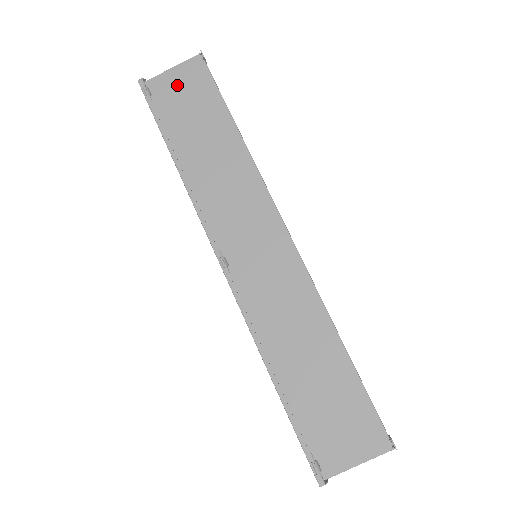
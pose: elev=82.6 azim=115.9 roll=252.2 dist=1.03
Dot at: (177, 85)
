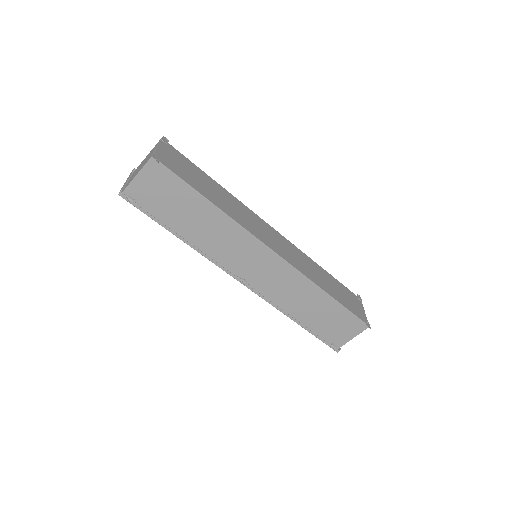
Dot at: (149, 187)
